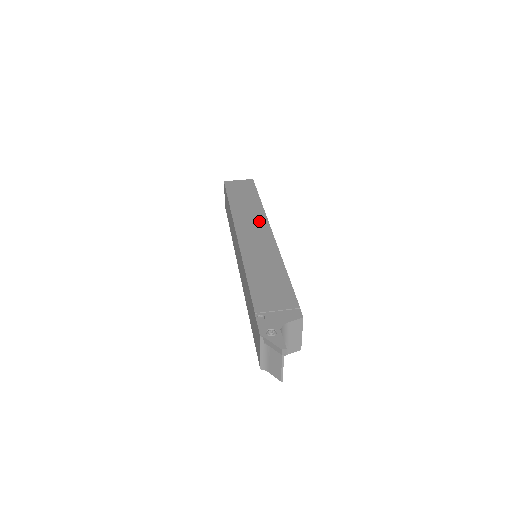
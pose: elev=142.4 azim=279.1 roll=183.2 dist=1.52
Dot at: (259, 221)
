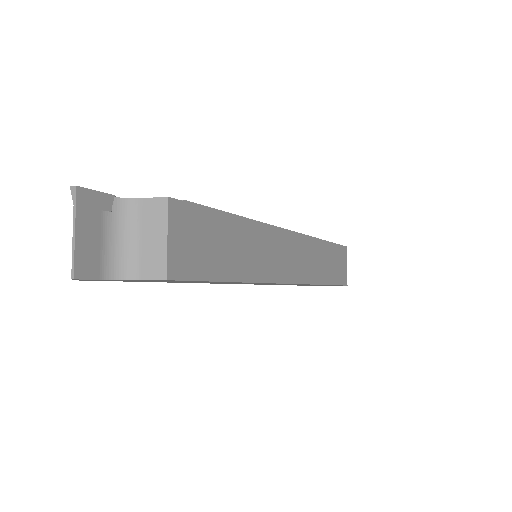
Dot at: occluded
